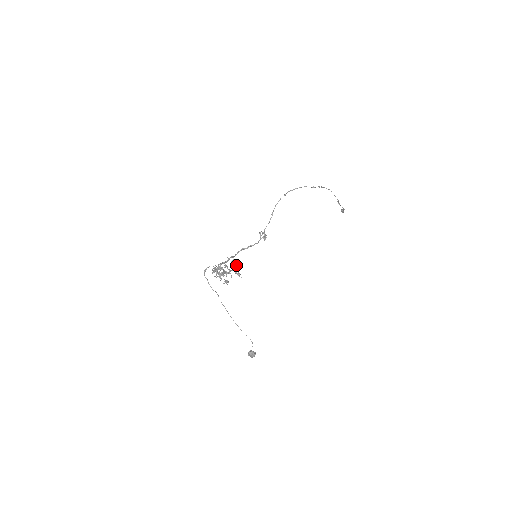
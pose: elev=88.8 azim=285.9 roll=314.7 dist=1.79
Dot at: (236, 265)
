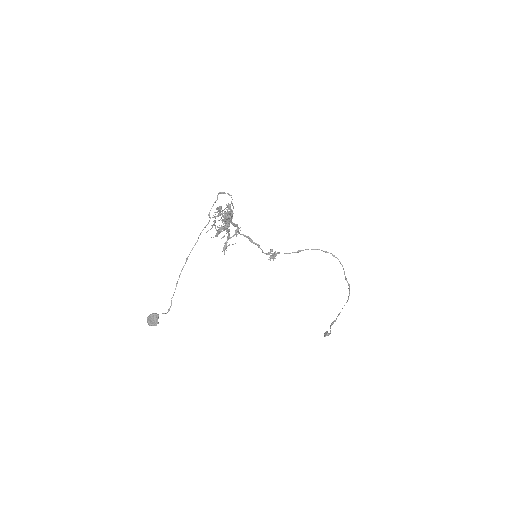
Dot at: (236, 236)
